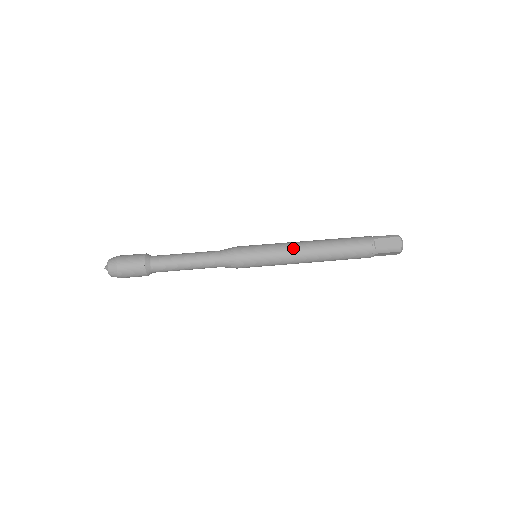
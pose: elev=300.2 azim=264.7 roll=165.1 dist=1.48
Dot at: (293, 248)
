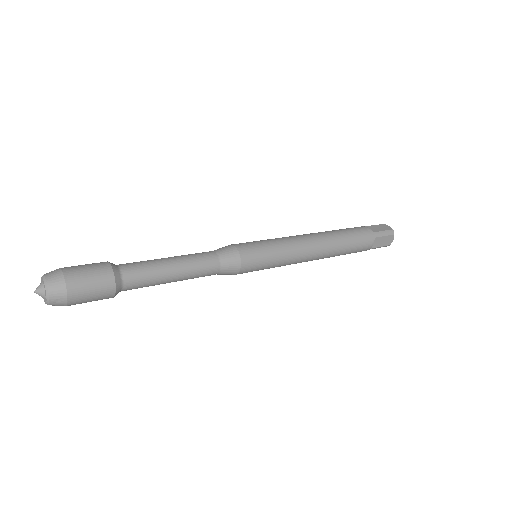
Dot at: (296, 236)
